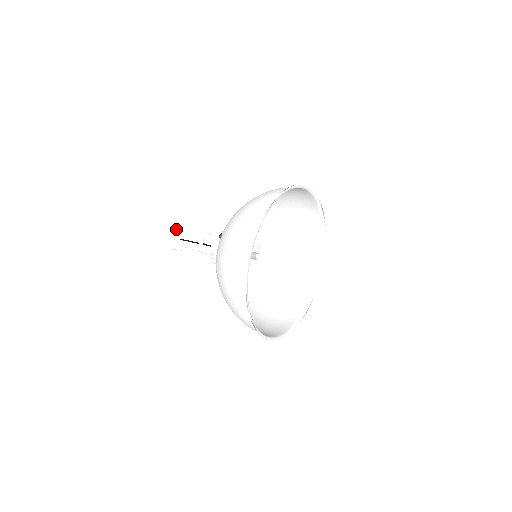
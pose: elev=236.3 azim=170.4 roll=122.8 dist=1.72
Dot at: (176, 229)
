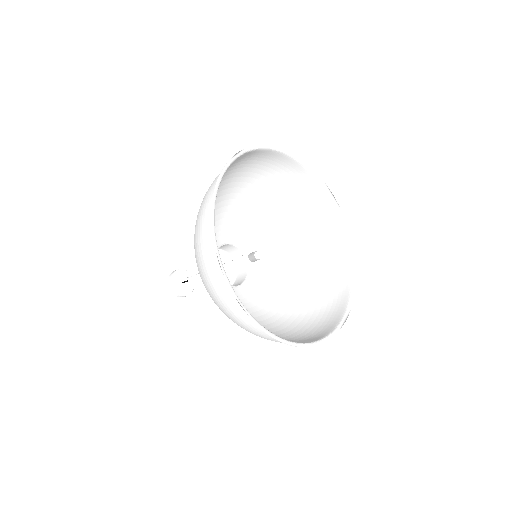
Dot at: (175, 270)
